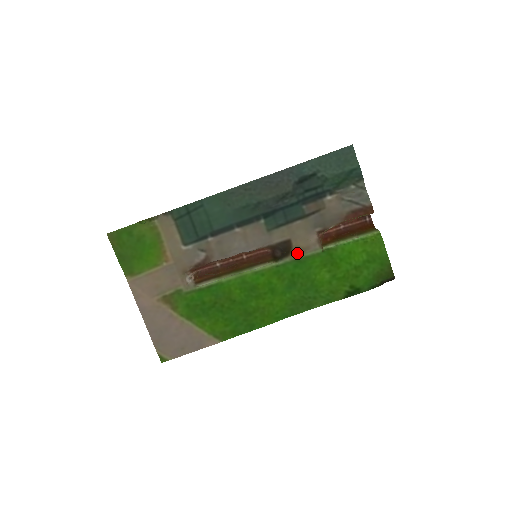
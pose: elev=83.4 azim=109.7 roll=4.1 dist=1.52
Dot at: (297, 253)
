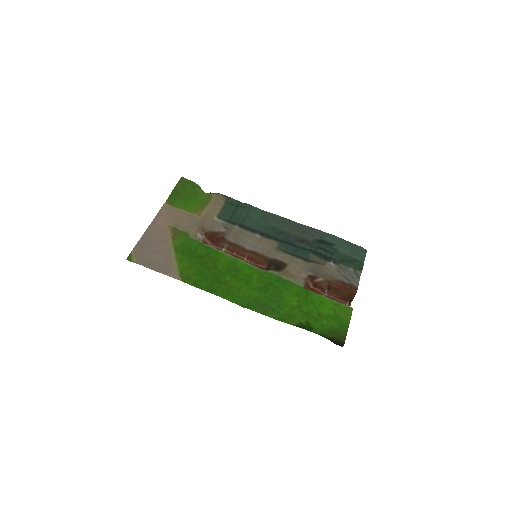
Dot at: (285, 274)
